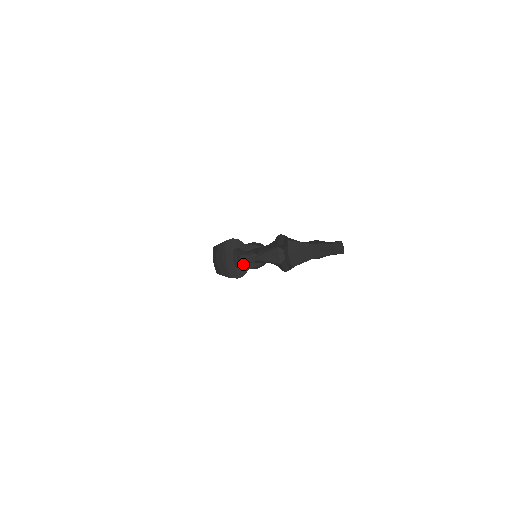
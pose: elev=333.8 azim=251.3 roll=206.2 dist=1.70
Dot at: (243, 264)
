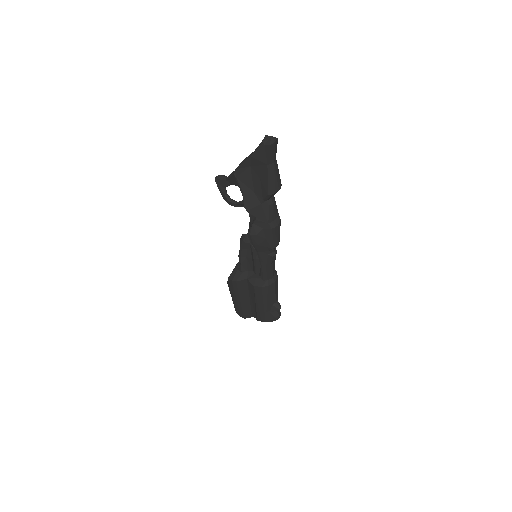
Dot at: (216, 179)
